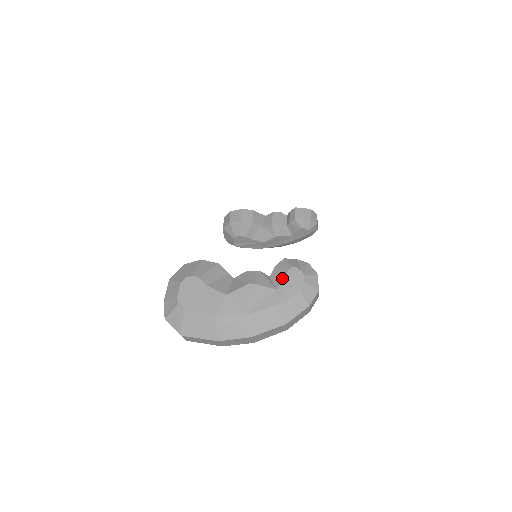
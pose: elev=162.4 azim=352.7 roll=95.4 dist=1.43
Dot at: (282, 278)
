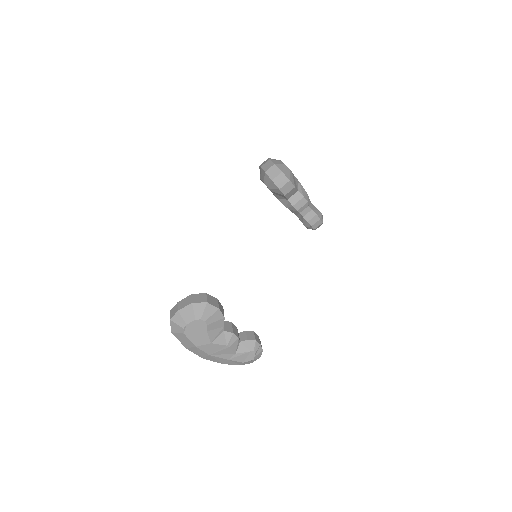
Dot at: (244, 352)
